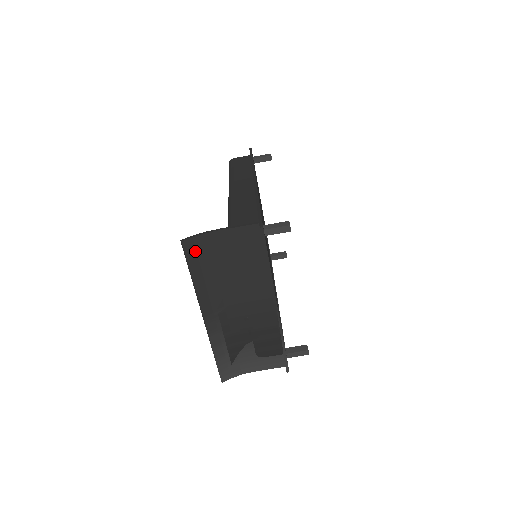
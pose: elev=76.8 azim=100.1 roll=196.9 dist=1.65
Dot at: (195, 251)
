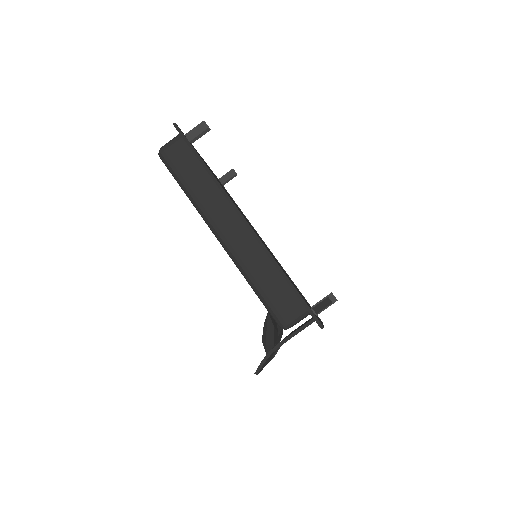
Dot at: occluded
